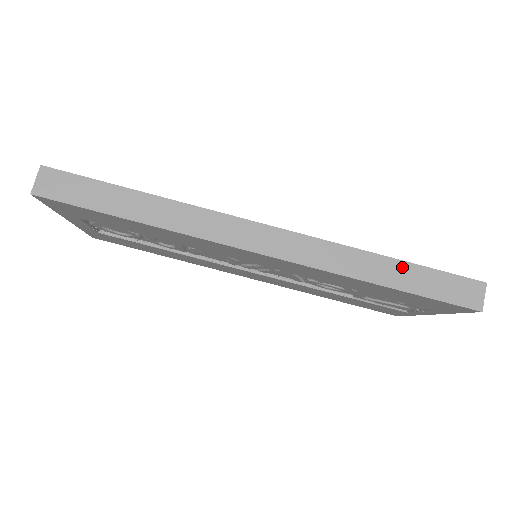
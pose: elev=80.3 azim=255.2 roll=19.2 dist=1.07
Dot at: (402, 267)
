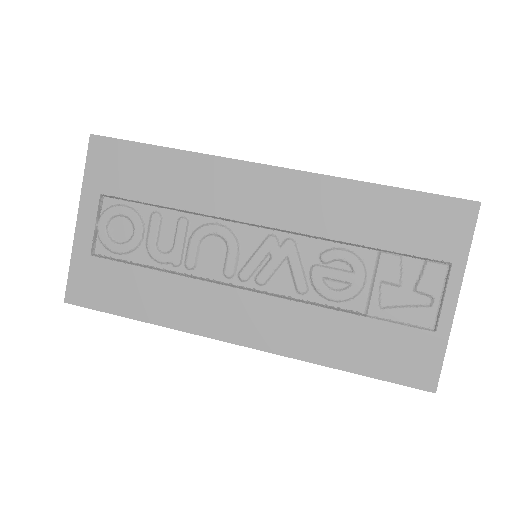
Dot at: occluded
